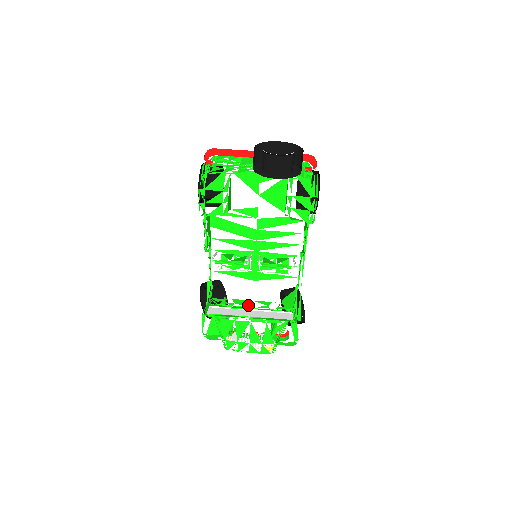
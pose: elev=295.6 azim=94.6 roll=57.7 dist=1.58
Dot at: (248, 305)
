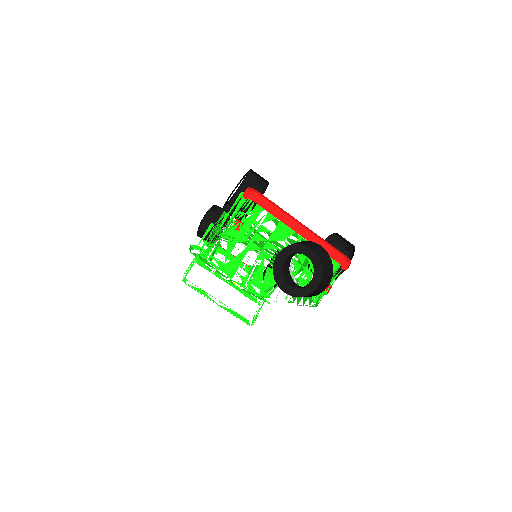
Dot at: occluded
